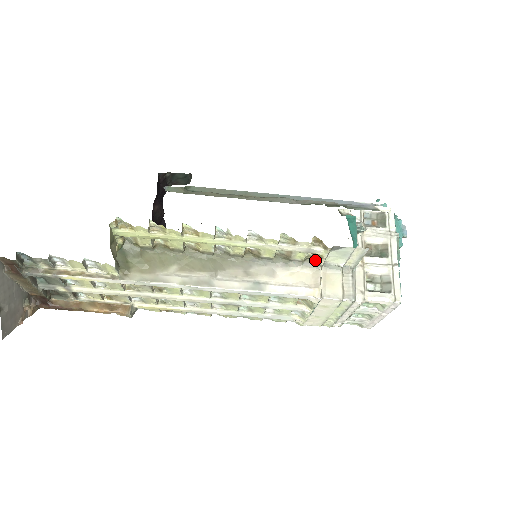
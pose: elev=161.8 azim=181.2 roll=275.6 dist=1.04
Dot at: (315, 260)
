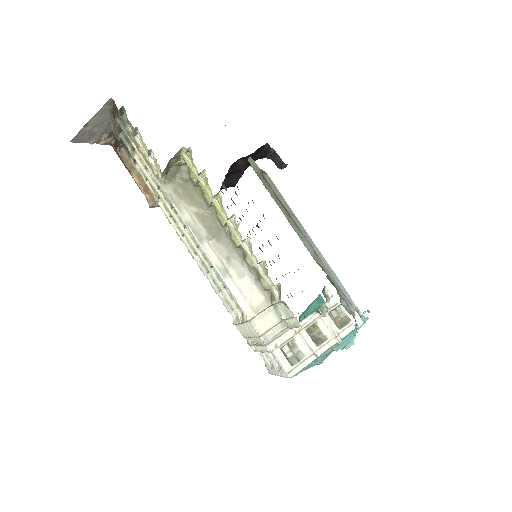
Dot at: (272, 297)
